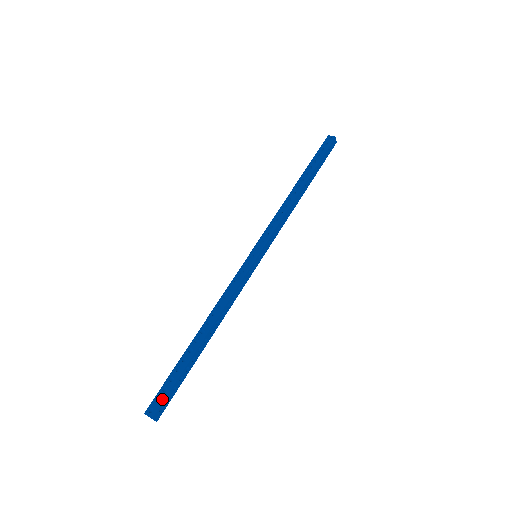
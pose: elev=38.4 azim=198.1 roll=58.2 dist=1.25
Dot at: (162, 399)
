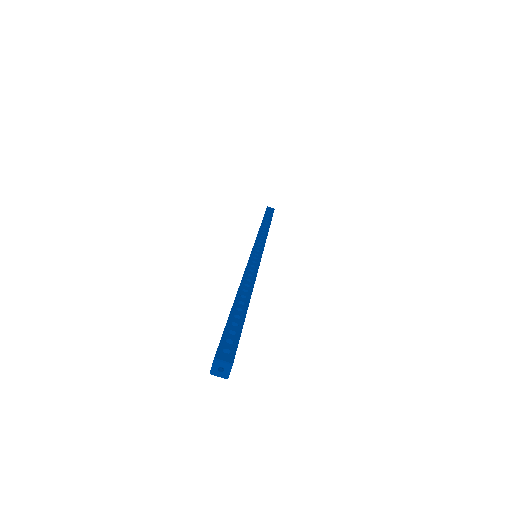
Dot at: (219, 344)
